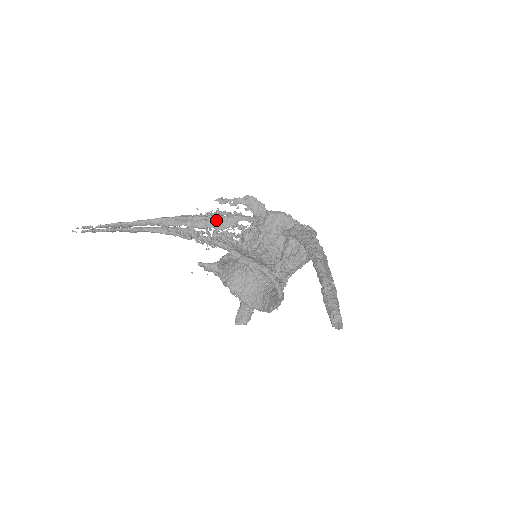
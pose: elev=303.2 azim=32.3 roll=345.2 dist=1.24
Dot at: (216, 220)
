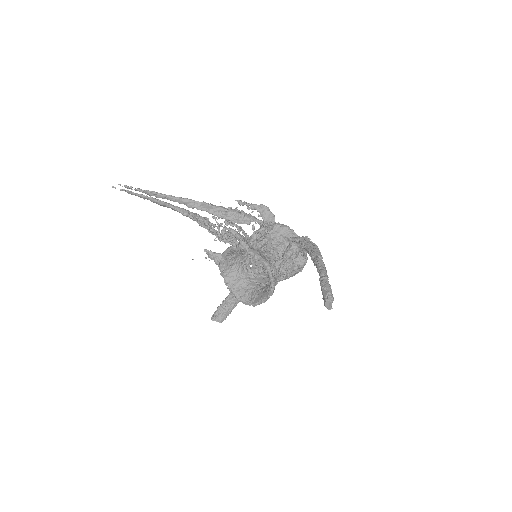
Dot at: (235, 215)
